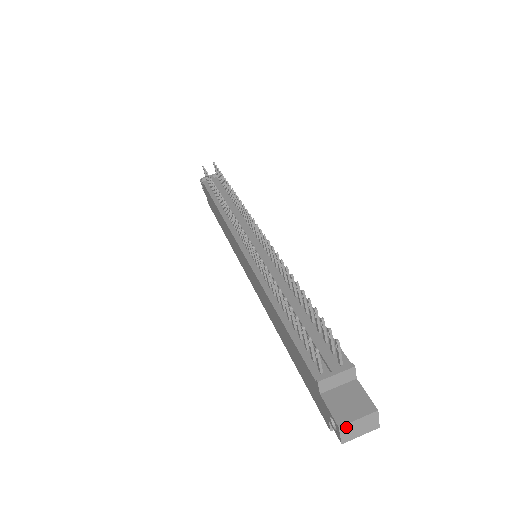
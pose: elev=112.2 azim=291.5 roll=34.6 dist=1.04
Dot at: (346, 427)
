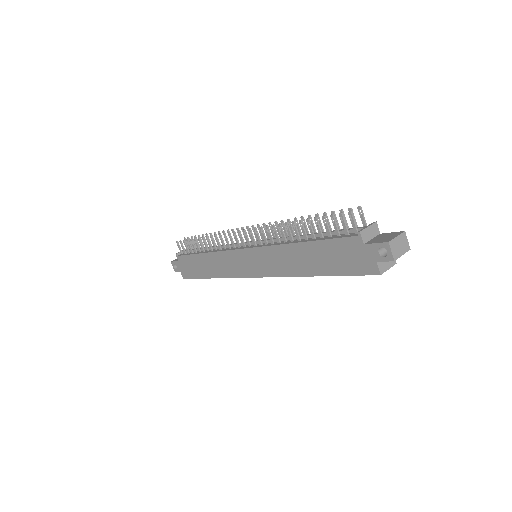
Dot at: (392, 243)
